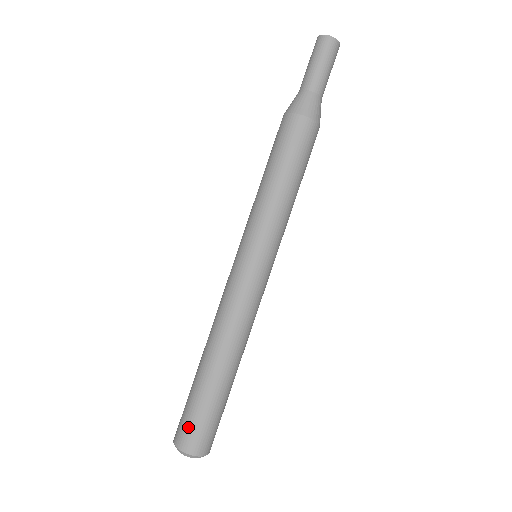
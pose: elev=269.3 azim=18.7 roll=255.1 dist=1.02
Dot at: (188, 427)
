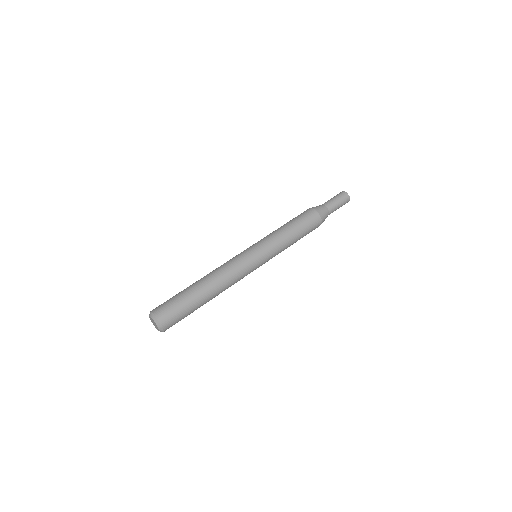
Dot at: (165, 304)
